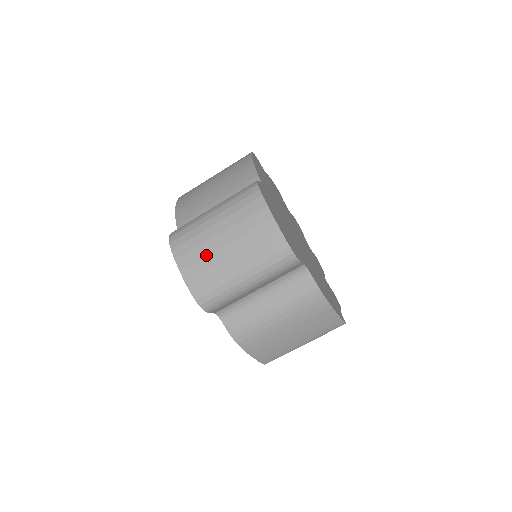
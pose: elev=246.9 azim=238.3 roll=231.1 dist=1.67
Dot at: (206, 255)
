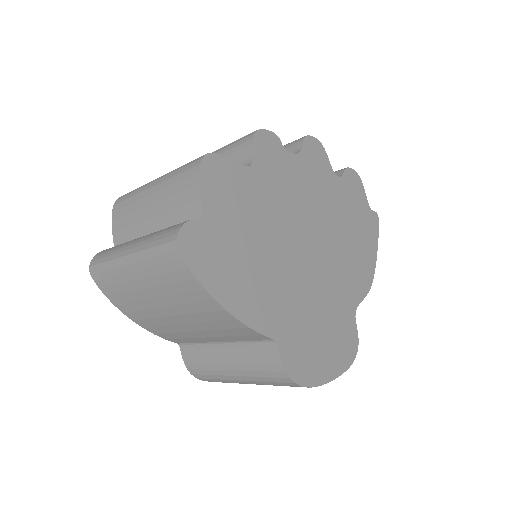
Dot at: occluded
